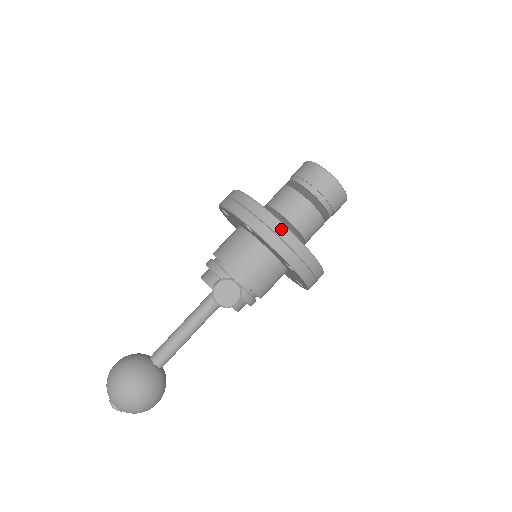
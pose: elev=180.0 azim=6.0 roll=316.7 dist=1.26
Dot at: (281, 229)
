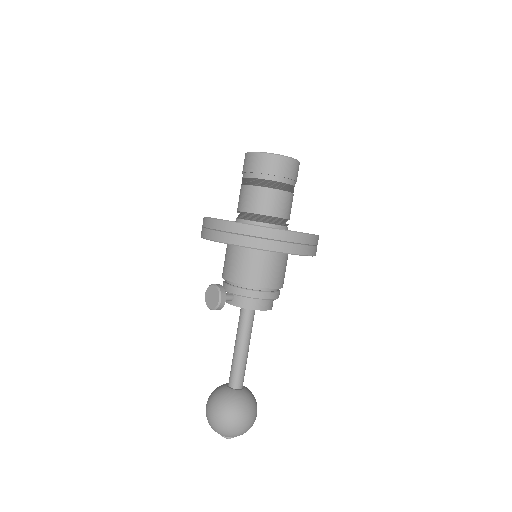
Dot at: (212, 223)
